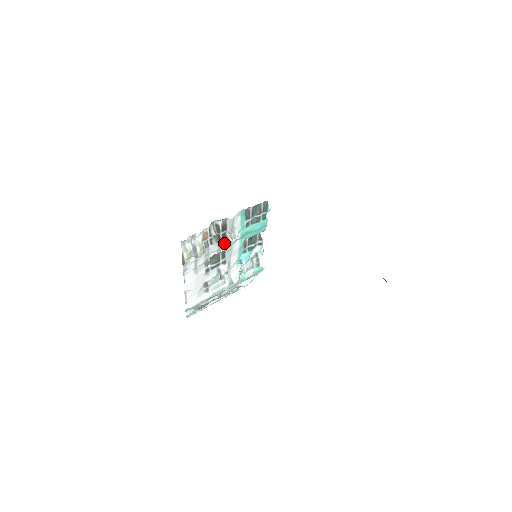
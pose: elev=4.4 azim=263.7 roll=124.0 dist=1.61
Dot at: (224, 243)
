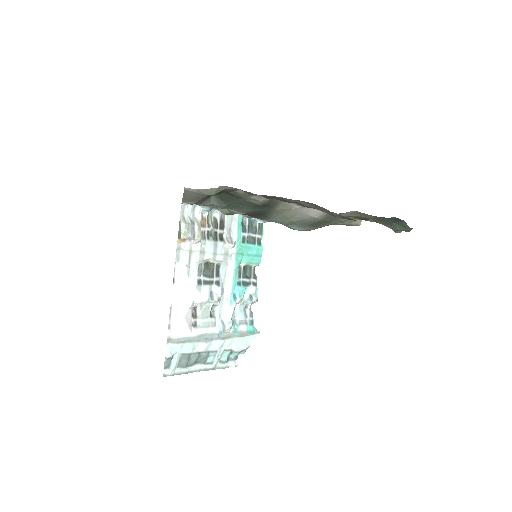
Dot at: (220, 248)
